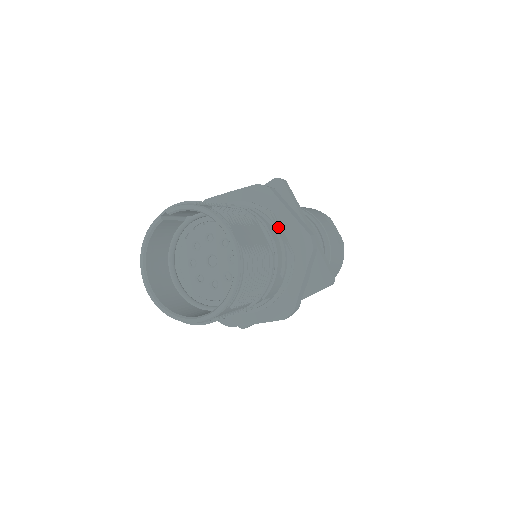
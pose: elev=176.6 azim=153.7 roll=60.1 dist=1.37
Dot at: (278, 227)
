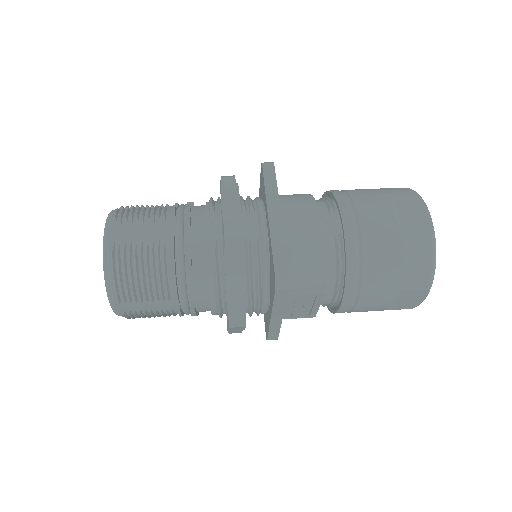
Dot at: (213, 220)
